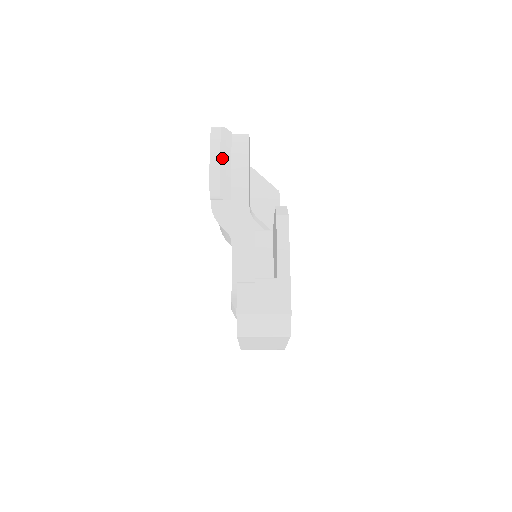
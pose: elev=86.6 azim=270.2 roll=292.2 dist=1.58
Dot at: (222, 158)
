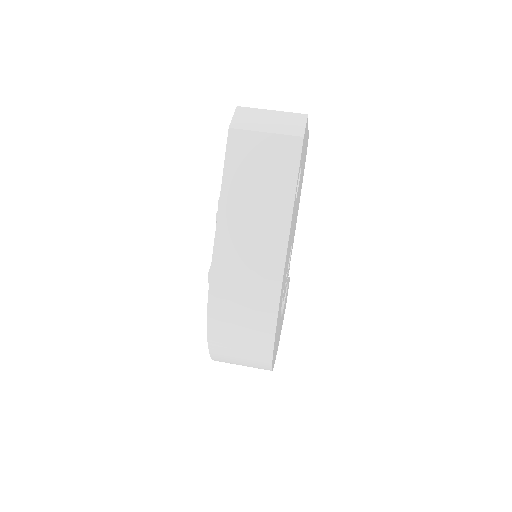
Dot at: occluded
